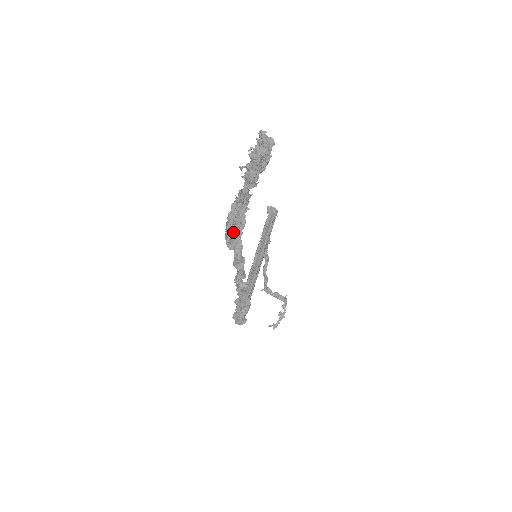
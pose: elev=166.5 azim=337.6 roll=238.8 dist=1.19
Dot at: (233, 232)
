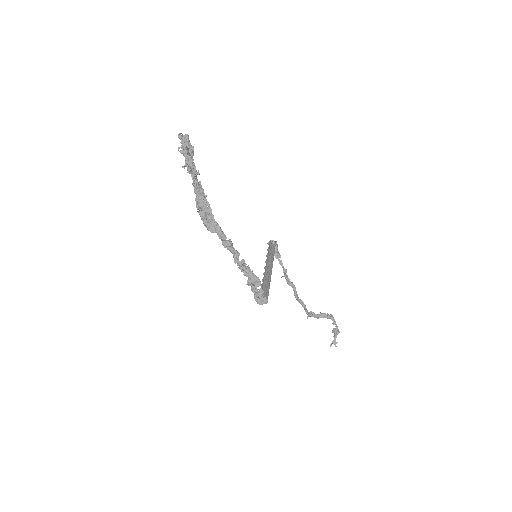
Dot at: (207, 218)
